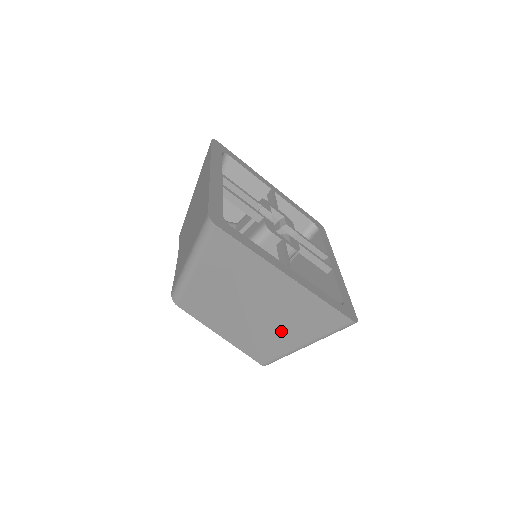
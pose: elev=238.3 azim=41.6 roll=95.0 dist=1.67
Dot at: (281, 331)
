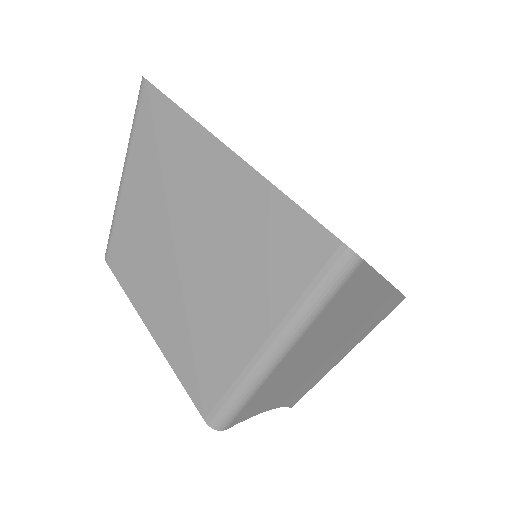
Dot at: (227, 299)
